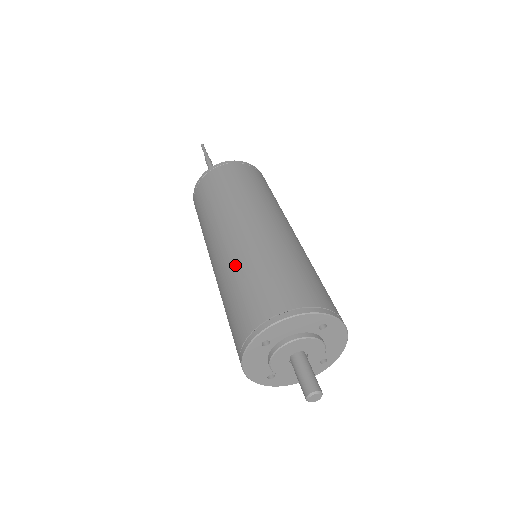
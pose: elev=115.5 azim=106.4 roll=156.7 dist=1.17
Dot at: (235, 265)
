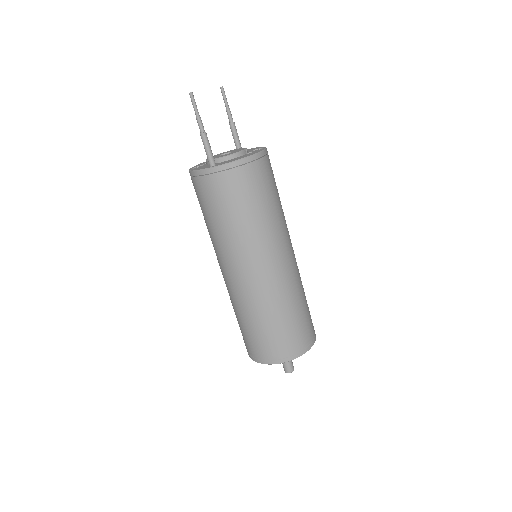
Dot at: (246, 308)
